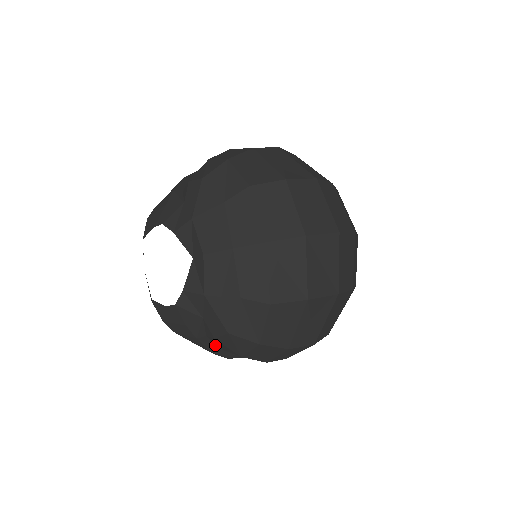
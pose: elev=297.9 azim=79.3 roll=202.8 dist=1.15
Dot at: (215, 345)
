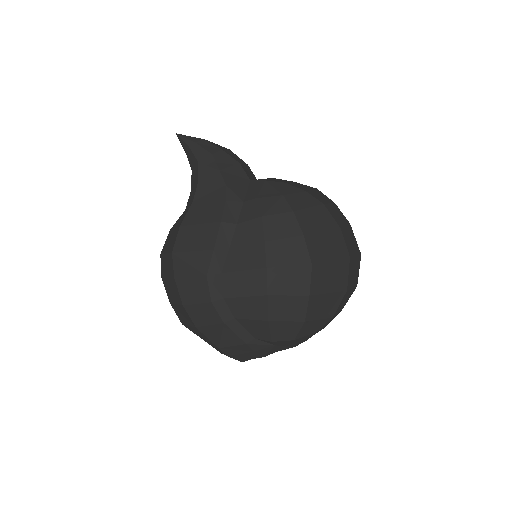
Dot at: occluded
